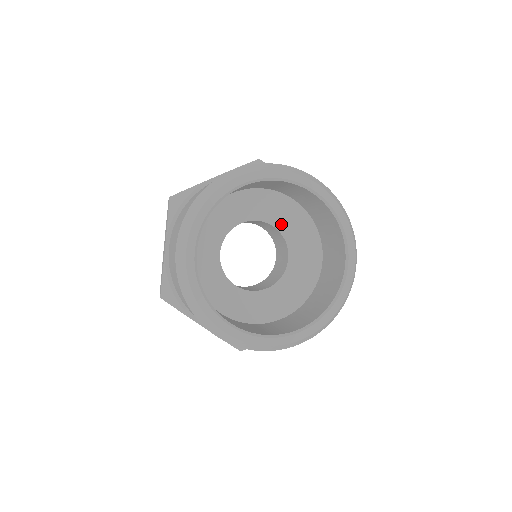
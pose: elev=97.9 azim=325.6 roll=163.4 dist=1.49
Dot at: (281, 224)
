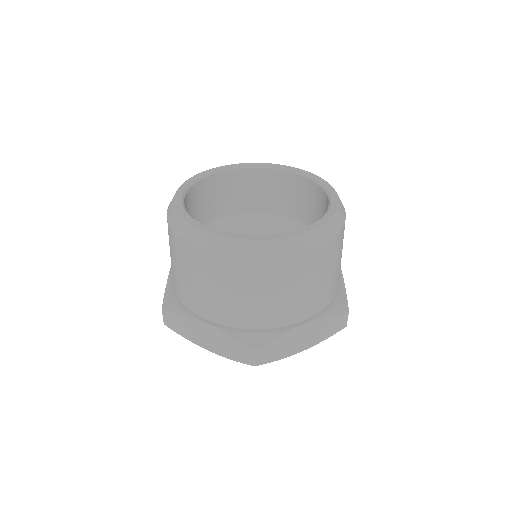
Dot at: occluded
